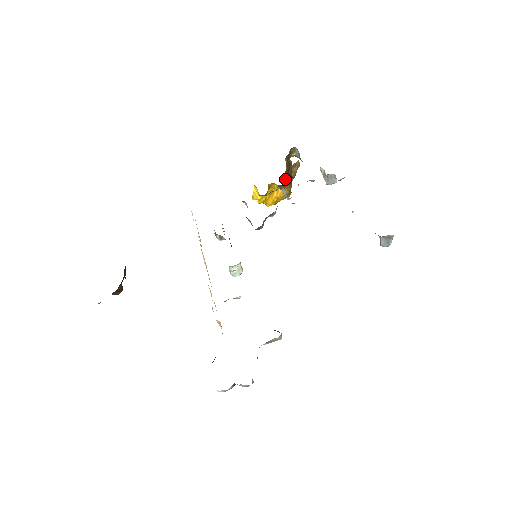
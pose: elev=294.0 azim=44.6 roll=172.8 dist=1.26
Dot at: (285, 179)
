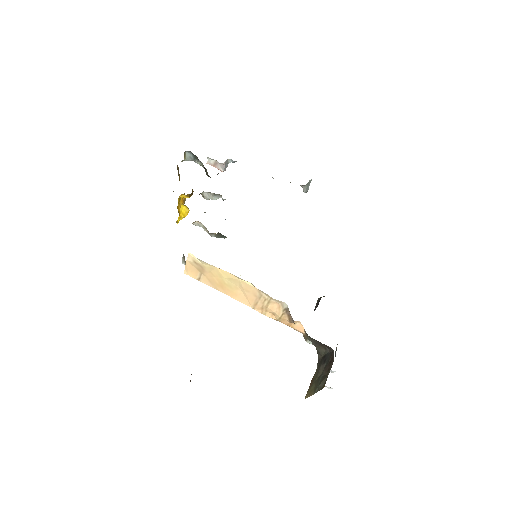
Dot at: occluded
